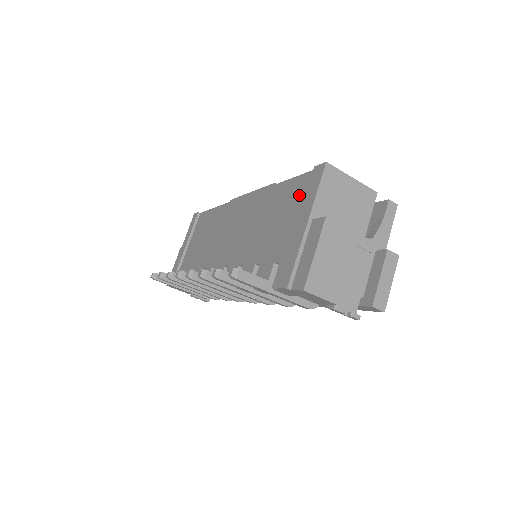
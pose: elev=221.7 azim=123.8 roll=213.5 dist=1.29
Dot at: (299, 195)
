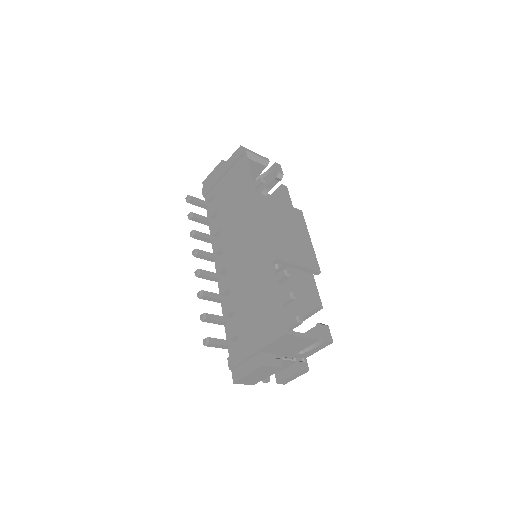
Dot at: (269, 317)
